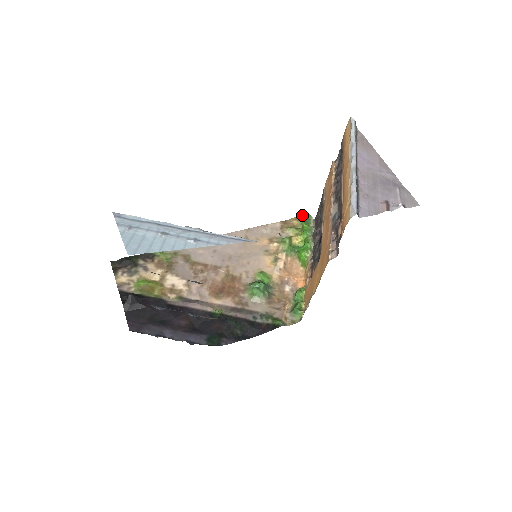
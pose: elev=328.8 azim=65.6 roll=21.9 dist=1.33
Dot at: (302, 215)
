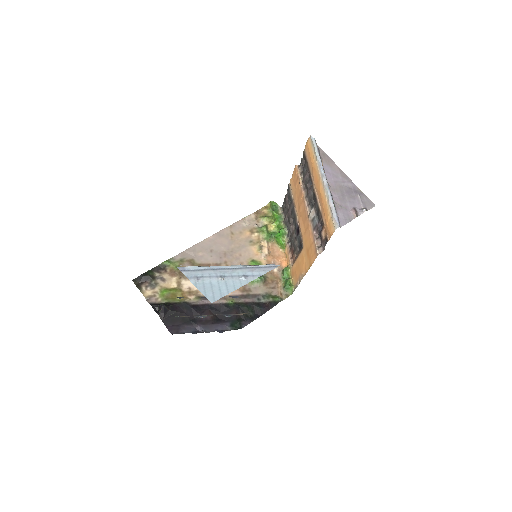
Dot at: (269, 203)
